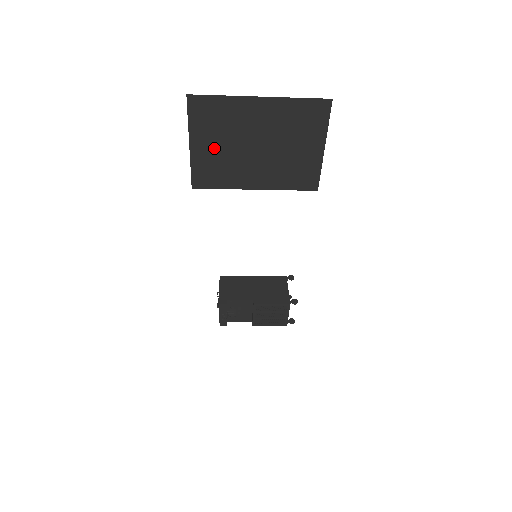
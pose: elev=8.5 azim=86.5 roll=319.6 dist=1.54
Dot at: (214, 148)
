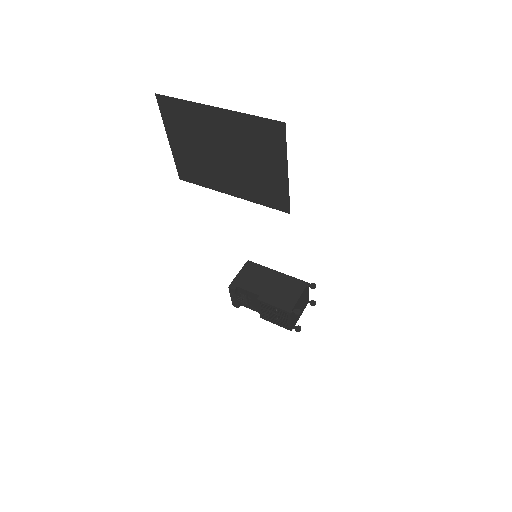
Dot at: (188, 147)
